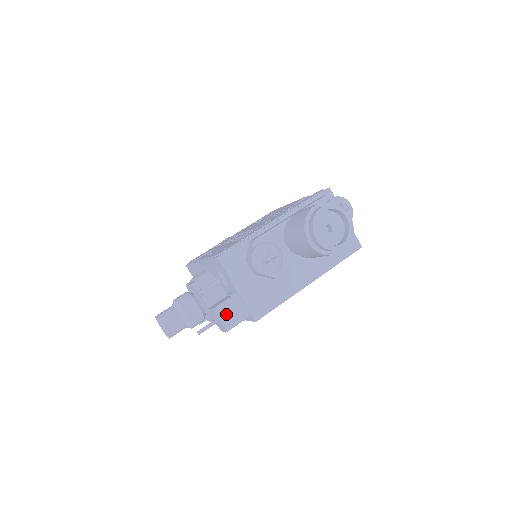
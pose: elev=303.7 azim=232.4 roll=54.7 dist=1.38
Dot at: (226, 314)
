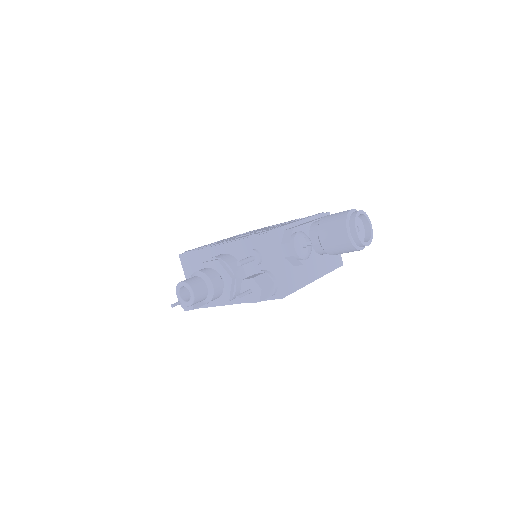
Dot at: (264, 284)
